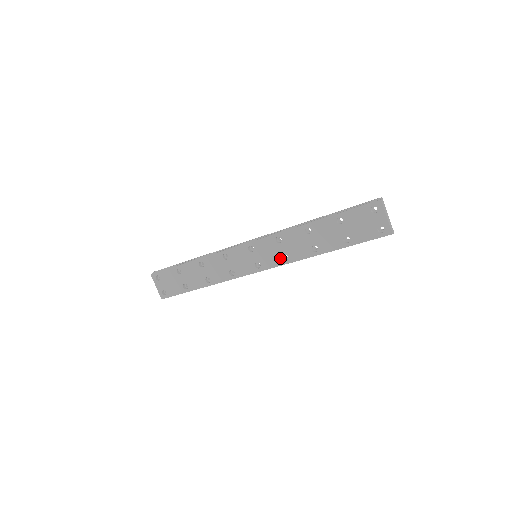
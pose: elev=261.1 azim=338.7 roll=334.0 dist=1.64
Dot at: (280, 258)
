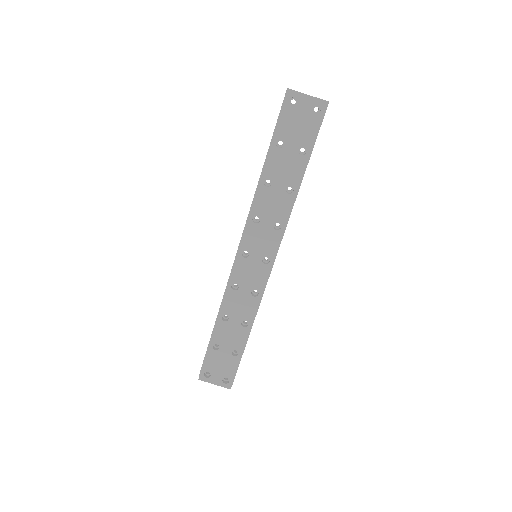
Dot at: (274, 232)
